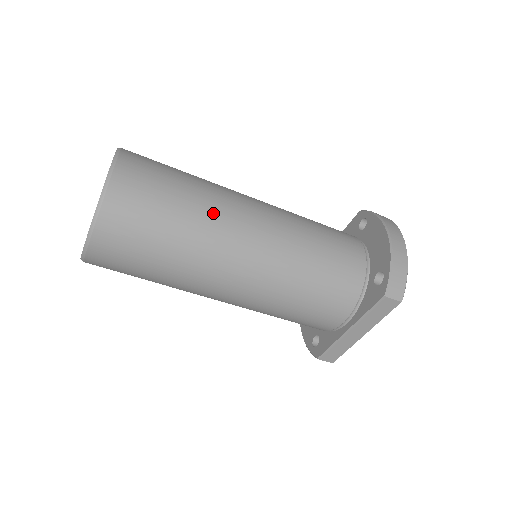
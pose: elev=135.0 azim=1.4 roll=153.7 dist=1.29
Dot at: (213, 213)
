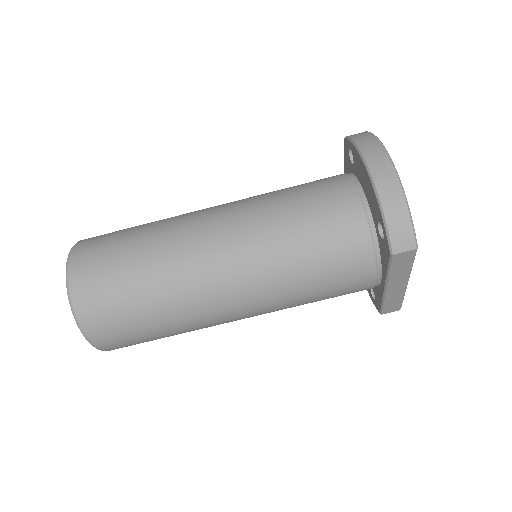
Dot at: (171, 266)
